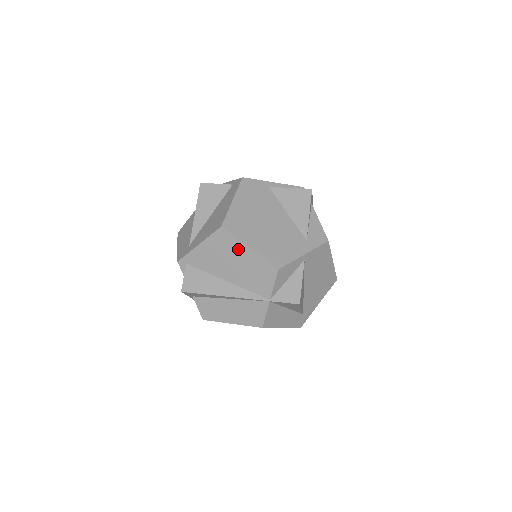
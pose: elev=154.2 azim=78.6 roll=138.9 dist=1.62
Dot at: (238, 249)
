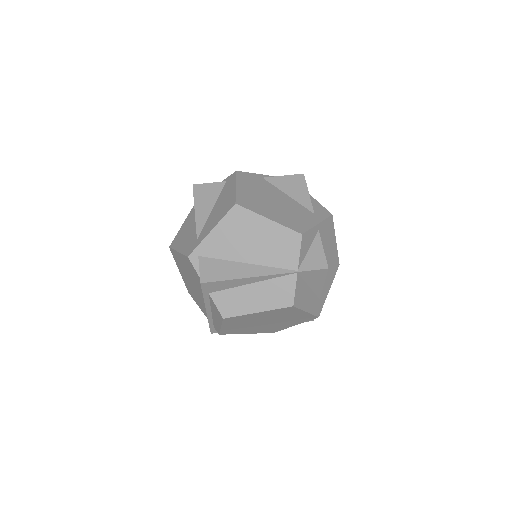
Dot at: (256, 223)
